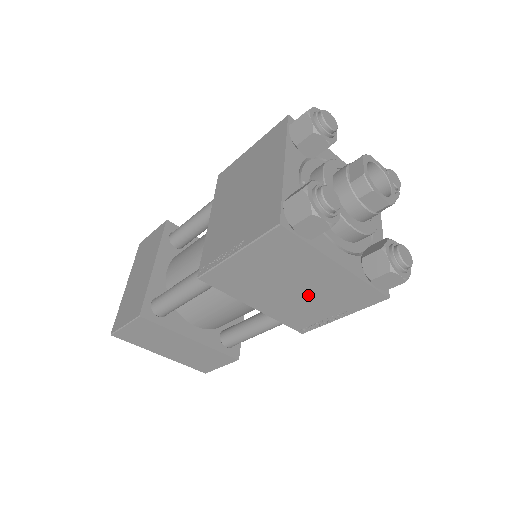
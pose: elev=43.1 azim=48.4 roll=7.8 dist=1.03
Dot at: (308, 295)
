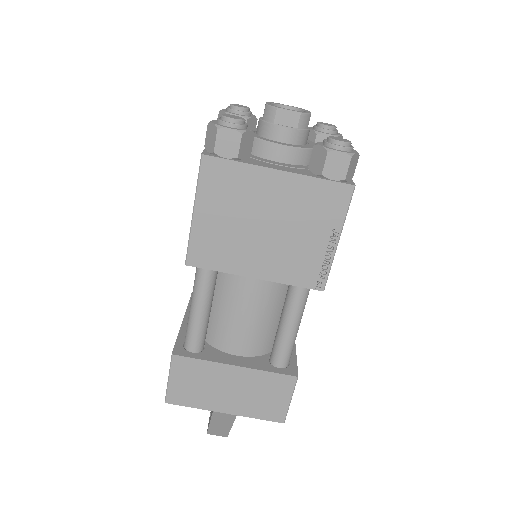
Dot at: (285, 228)
